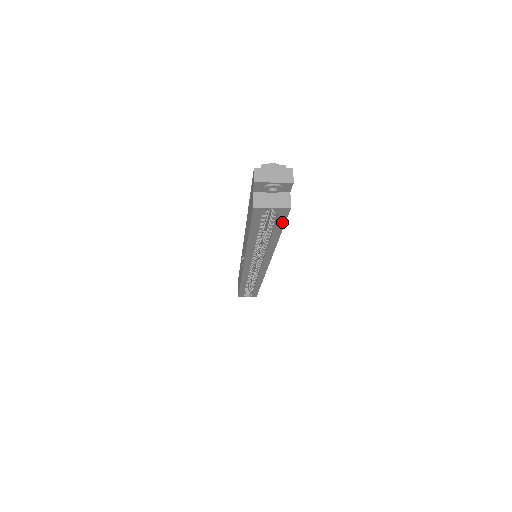
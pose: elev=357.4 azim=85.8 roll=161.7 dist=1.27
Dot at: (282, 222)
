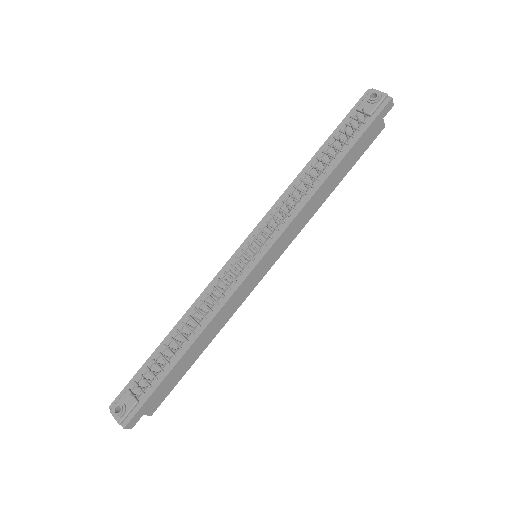
Dot at: (170, 388)
